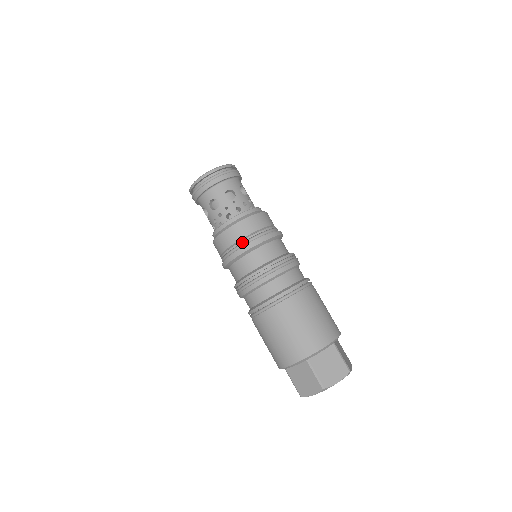
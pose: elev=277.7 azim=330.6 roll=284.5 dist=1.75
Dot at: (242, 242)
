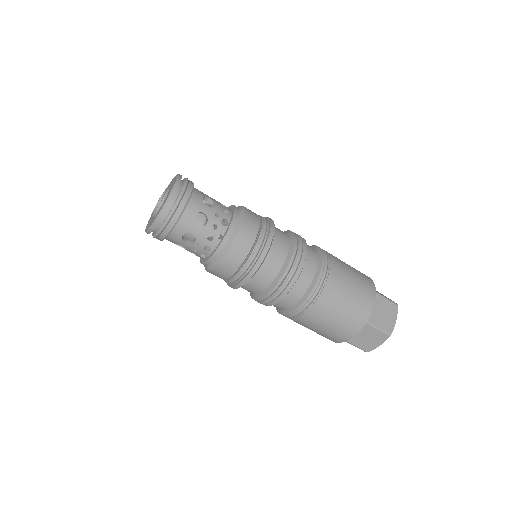
Dot at: (230, 281)
